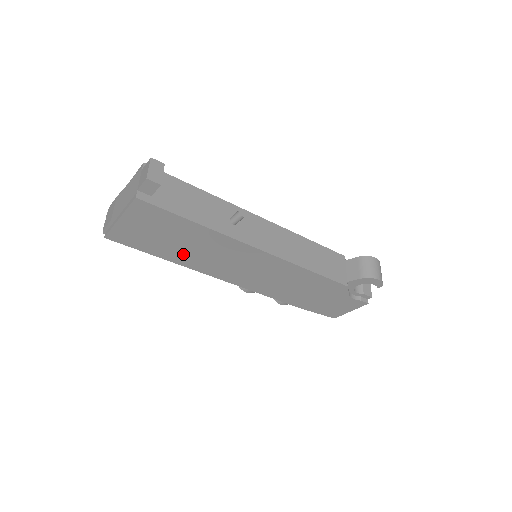
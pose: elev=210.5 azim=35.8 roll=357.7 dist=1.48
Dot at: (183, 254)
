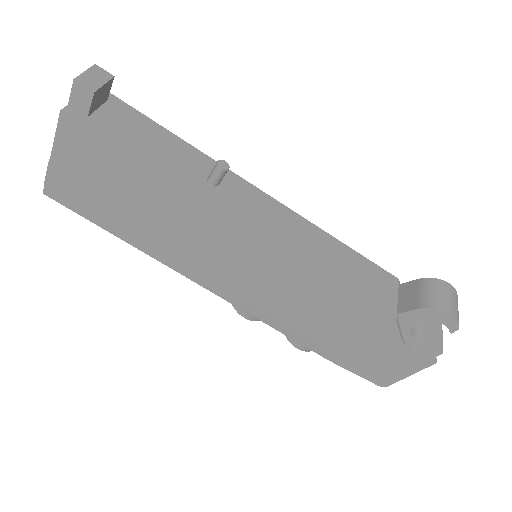
Dot at: (144, 231)
